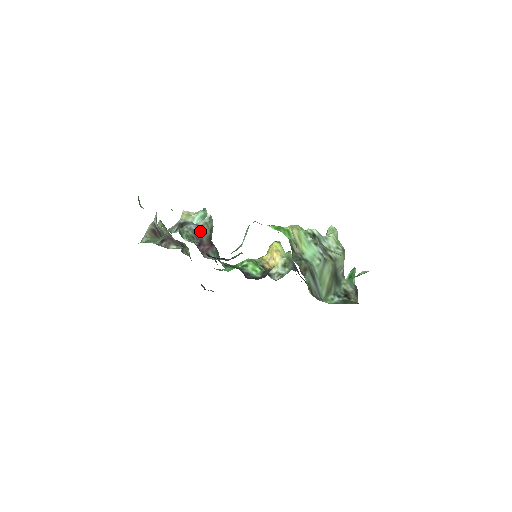
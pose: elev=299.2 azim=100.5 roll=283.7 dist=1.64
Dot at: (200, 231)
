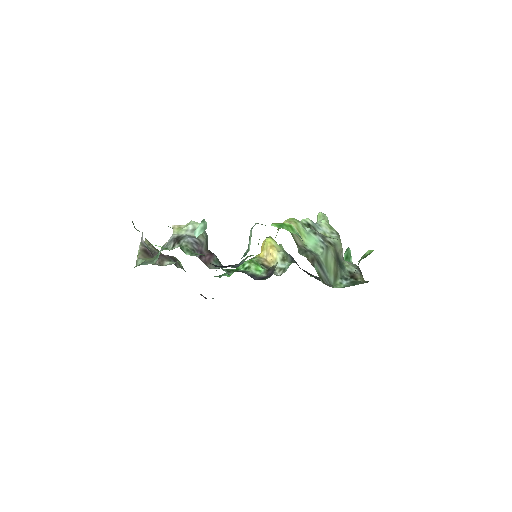
Dot at: (198, 242)
